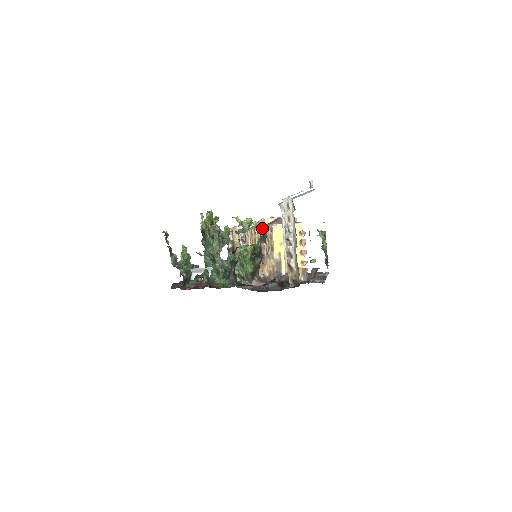
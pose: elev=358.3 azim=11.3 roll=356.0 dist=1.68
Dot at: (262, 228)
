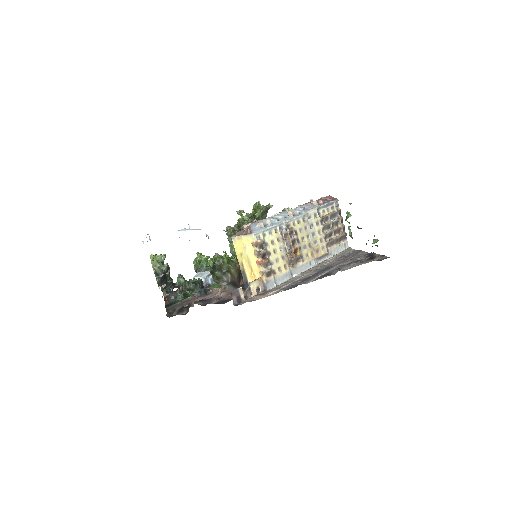
Dot at: occluded
